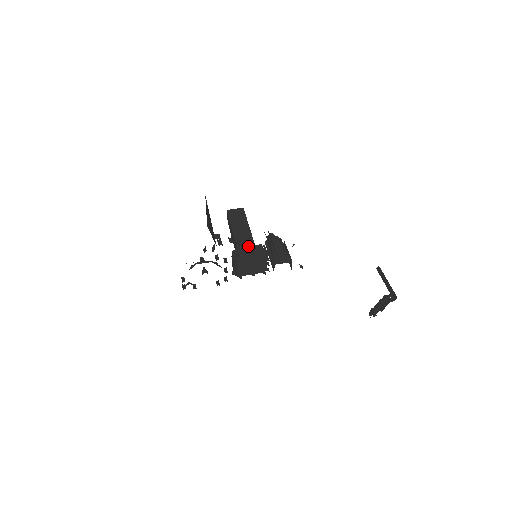
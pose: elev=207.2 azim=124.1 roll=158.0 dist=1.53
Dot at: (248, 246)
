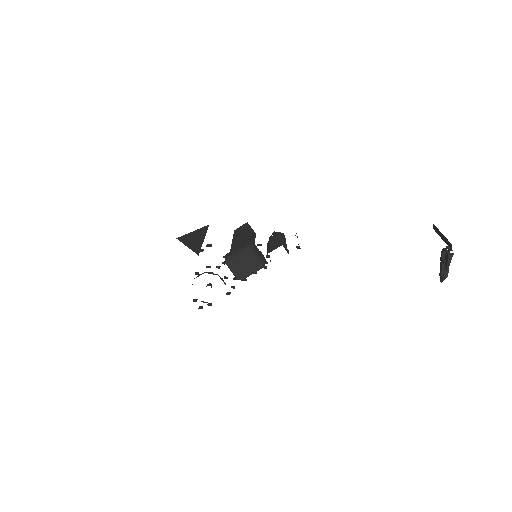
Dot at: occluded
